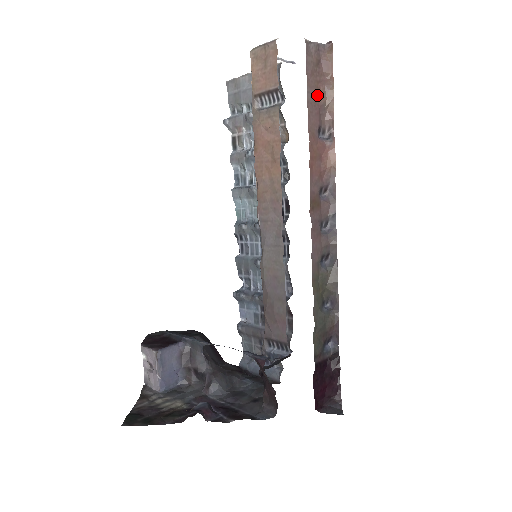
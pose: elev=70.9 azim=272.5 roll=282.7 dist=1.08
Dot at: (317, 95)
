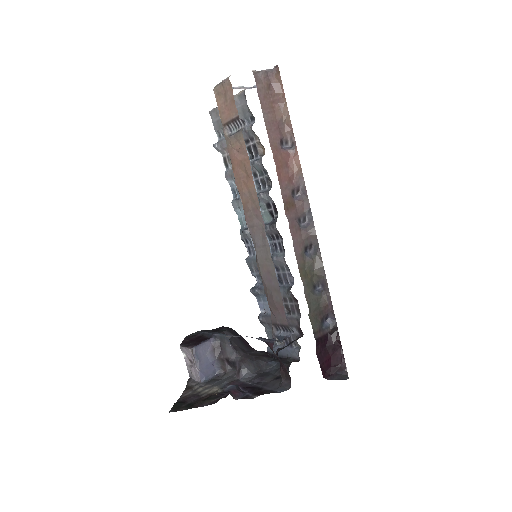
Dot at: (273, 114)
